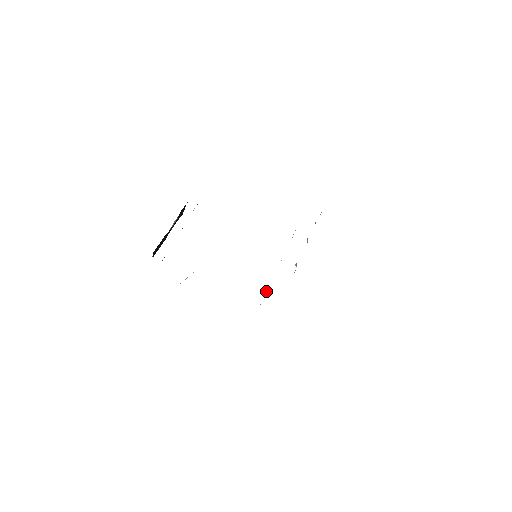
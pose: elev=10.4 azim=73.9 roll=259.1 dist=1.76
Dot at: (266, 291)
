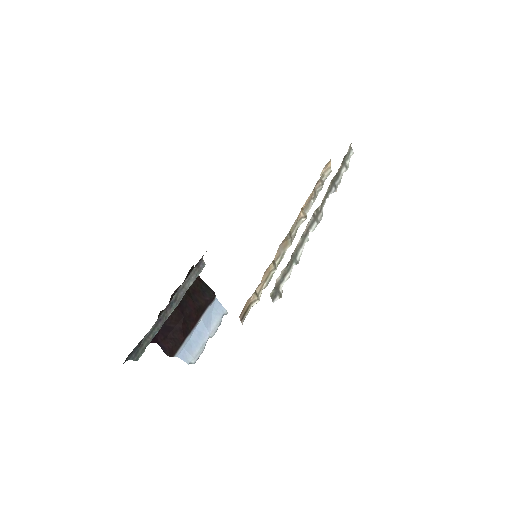
Dot at: (265, 280)
